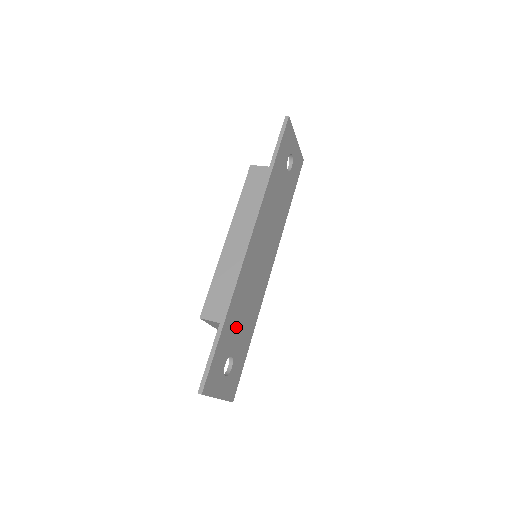
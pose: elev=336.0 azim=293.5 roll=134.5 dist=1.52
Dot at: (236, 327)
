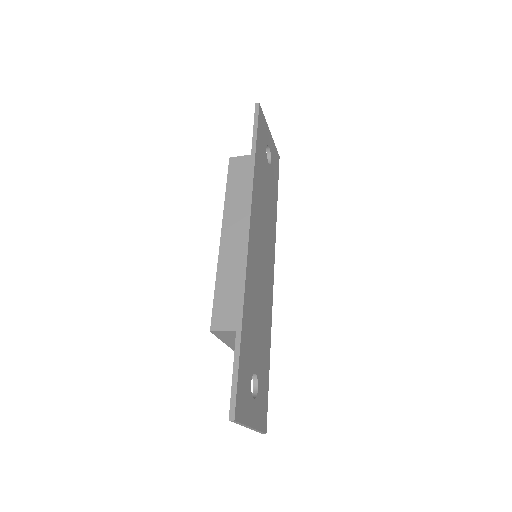
Dot at: (253, 337)
